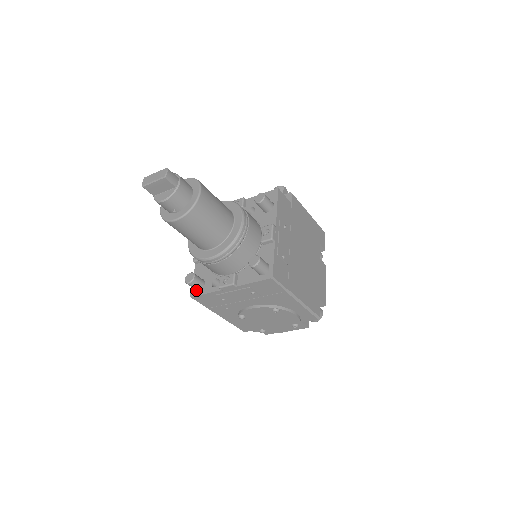
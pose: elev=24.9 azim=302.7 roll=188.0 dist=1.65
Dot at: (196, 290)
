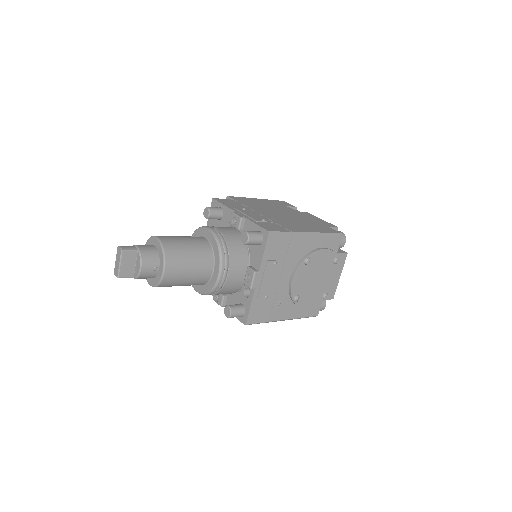
Dot at: (244, 317)
